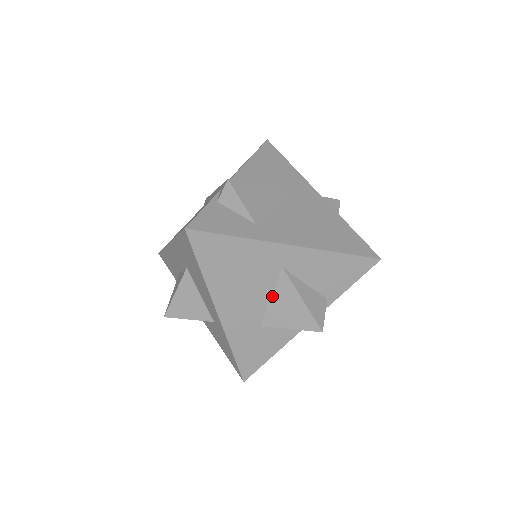
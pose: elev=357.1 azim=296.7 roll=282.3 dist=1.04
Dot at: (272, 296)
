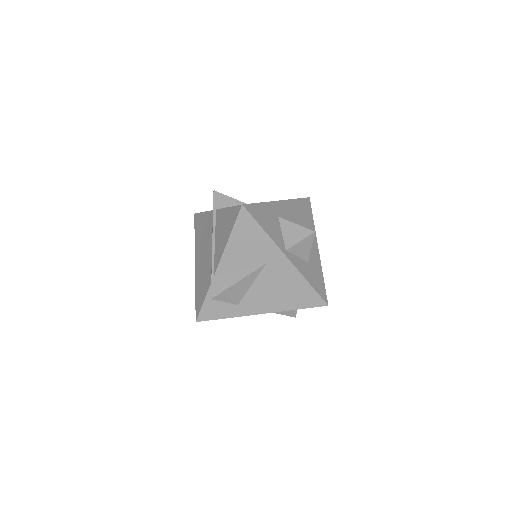
Dot at: occluded
